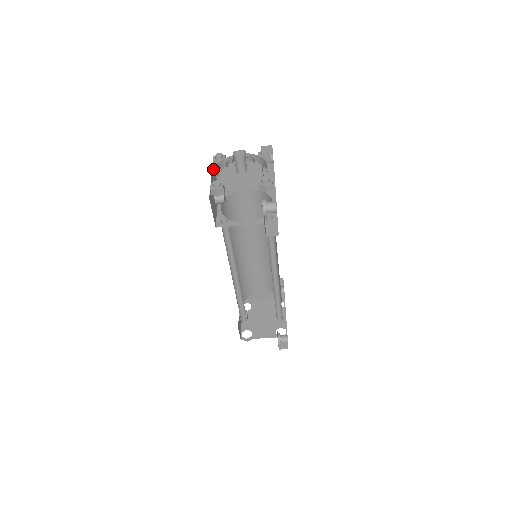
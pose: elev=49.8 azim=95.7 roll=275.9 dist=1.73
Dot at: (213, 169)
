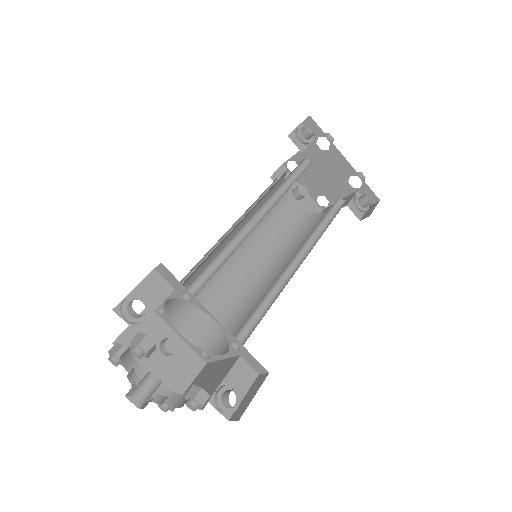
Dot at: (125, 345)
